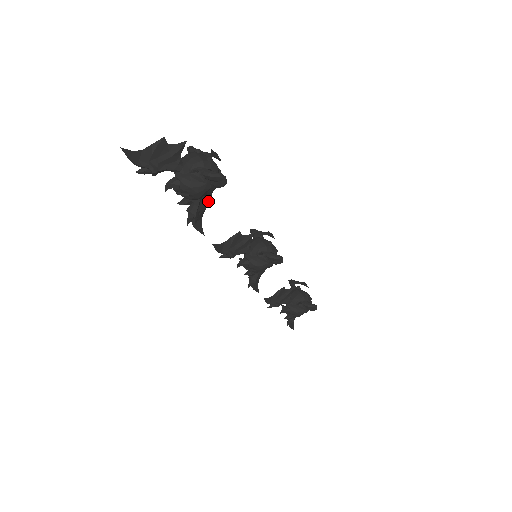
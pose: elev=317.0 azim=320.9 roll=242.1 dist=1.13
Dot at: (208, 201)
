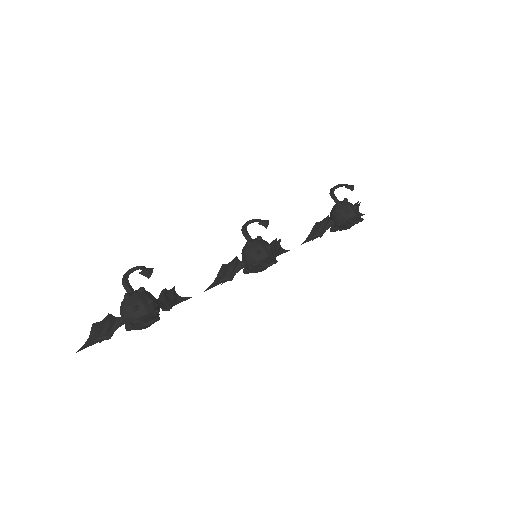
Dot at: (170, 292)
